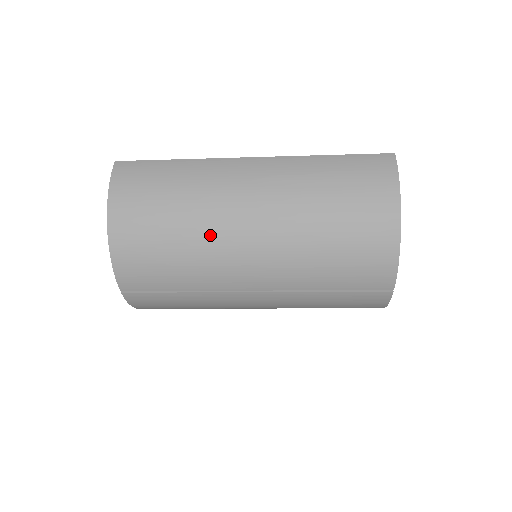
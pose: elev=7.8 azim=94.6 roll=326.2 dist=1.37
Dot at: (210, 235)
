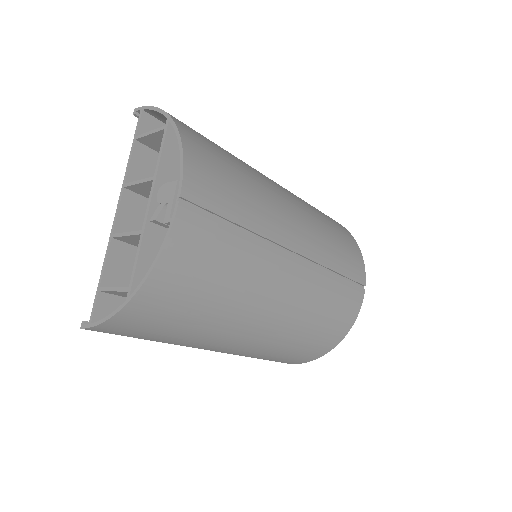
Dot at: (261, 180)
